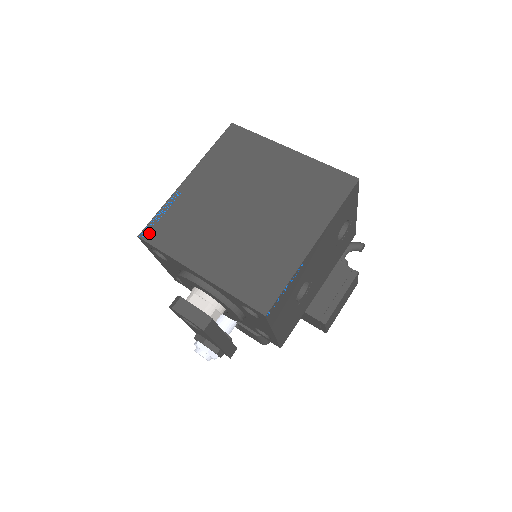
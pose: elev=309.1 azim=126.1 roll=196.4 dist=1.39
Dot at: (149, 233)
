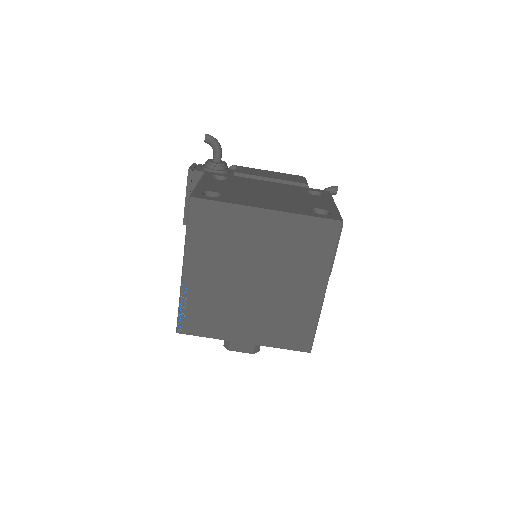
Dot at: (184, 328)
